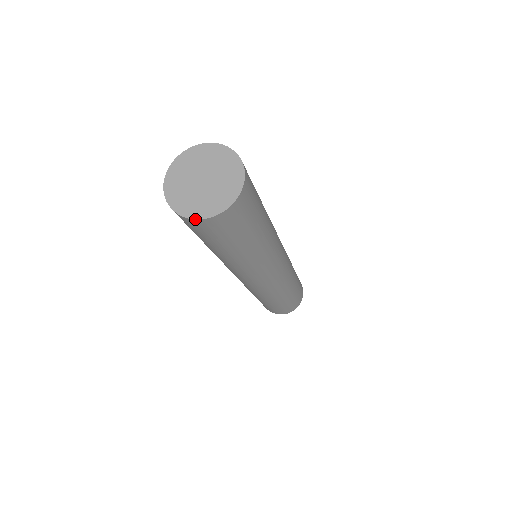
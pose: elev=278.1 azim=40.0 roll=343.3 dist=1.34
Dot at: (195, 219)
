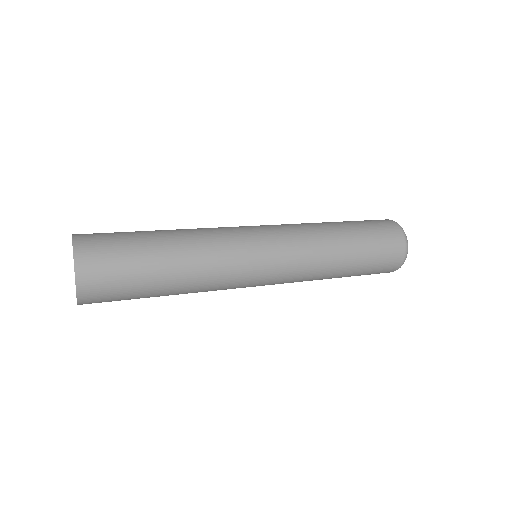
Dot at: occluded
